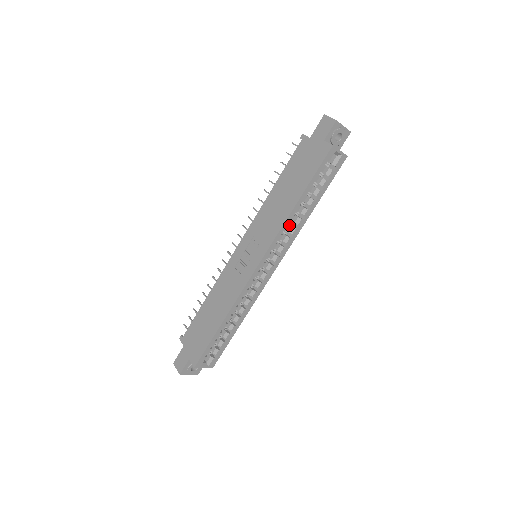
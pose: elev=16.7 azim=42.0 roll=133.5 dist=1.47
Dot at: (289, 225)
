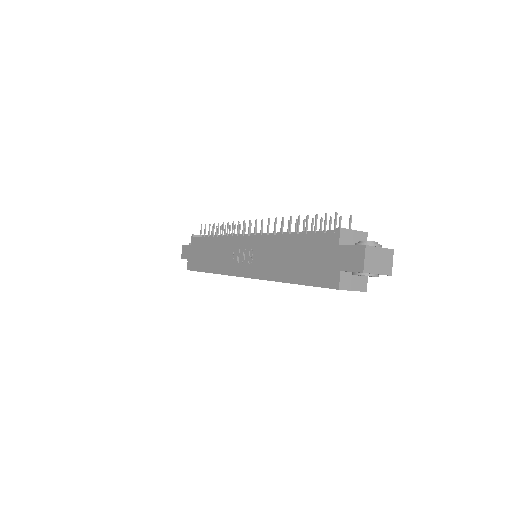
Dot at: occluded
